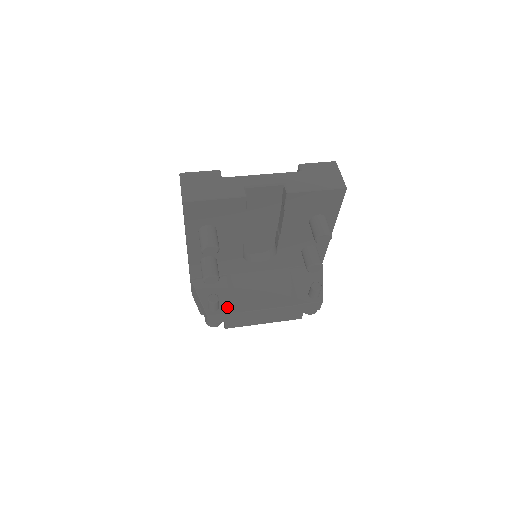
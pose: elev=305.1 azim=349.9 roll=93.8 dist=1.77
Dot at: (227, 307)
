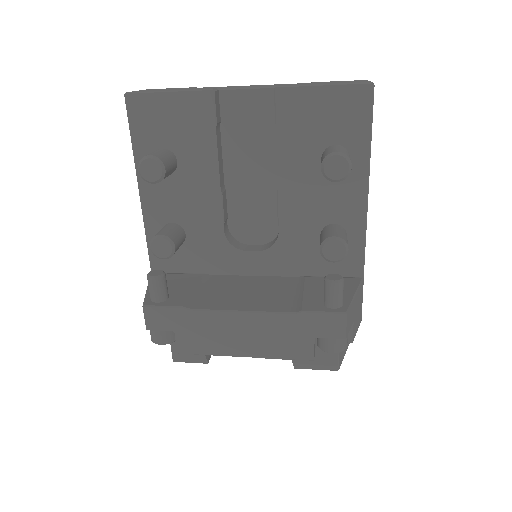
Dot at: (180, 300)
